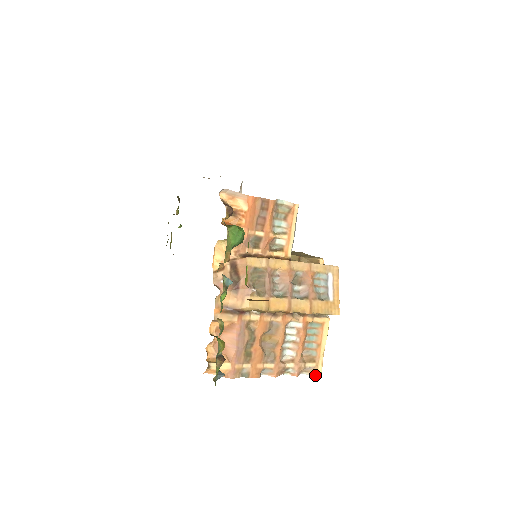
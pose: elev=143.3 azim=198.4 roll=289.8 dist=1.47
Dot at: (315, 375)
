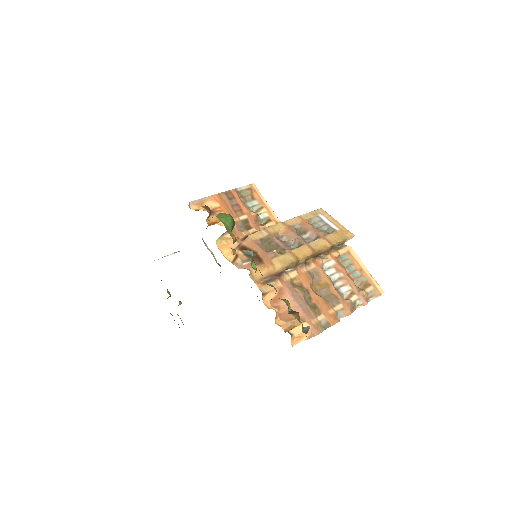
Dot at: (380, 295)
